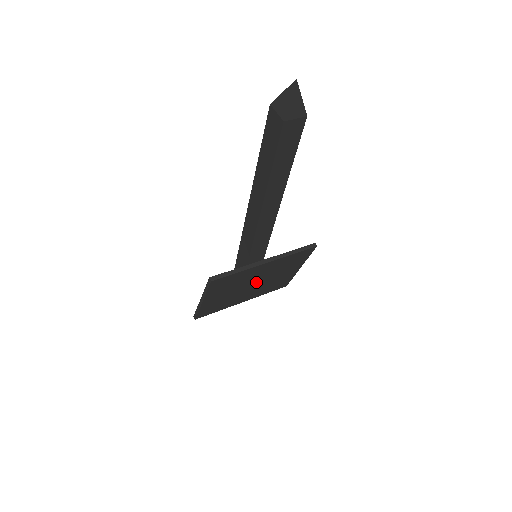
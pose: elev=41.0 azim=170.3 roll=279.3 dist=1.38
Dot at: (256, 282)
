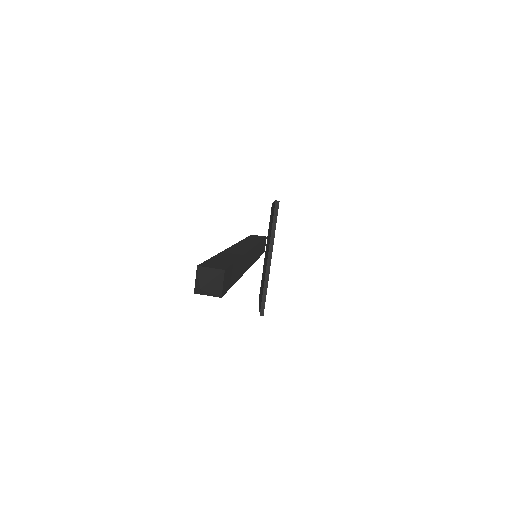
Dot at: occluded
